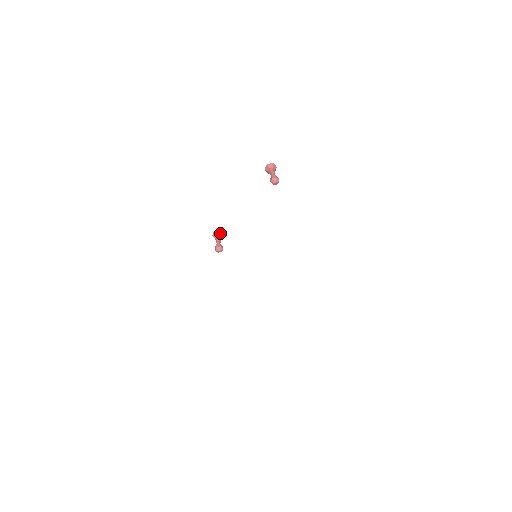
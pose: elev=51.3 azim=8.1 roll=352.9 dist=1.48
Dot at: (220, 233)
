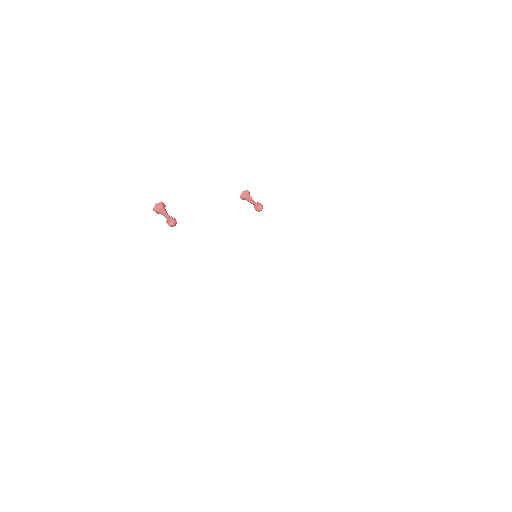
Dot at: occluded
